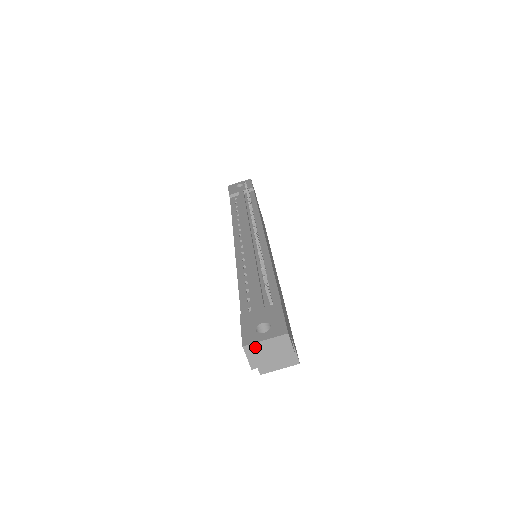
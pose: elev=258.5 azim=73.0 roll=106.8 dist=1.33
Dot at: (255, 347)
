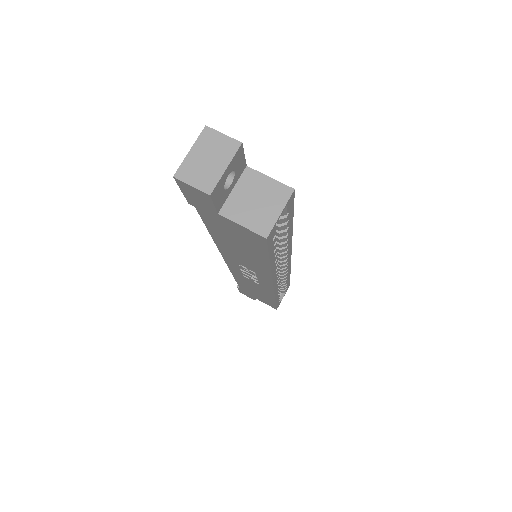
Dot at: (187, 167)
